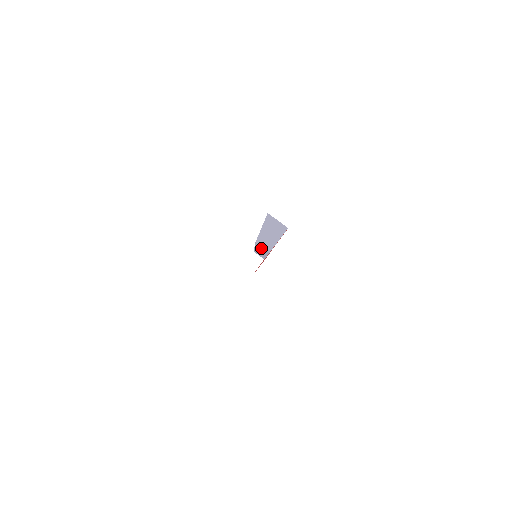
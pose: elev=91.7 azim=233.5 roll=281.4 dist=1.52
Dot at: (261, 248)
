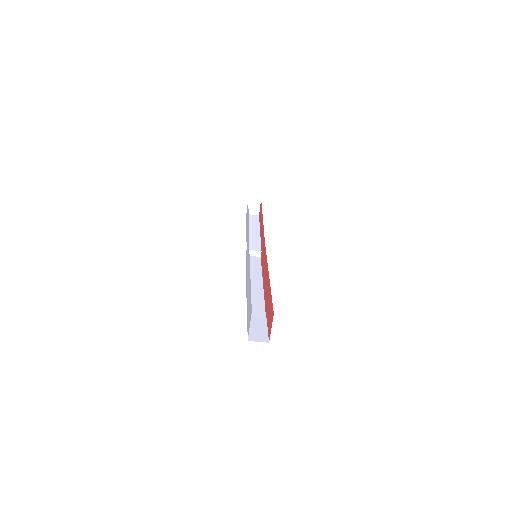
Dot at: occluded
